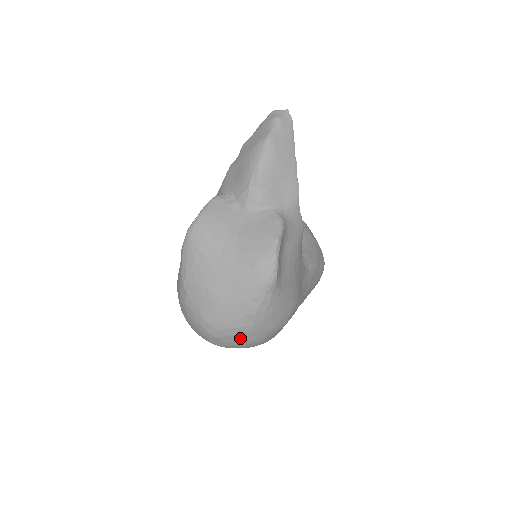
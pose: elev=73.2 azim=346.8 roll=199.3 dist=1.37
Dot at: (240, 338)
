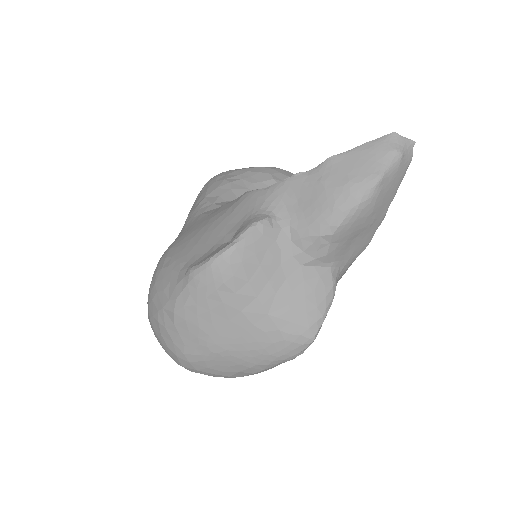
Dot at: occluded
